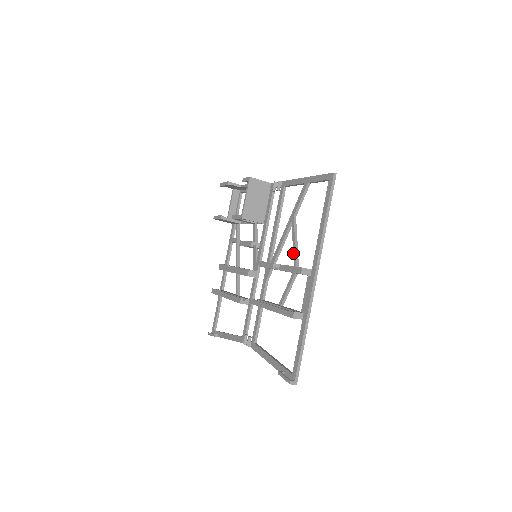
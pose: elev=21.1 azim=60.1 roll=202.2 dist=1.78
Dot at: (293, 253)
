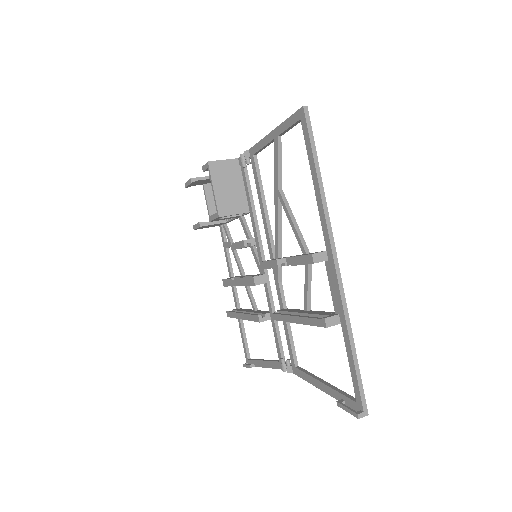
Dot at: occluded
